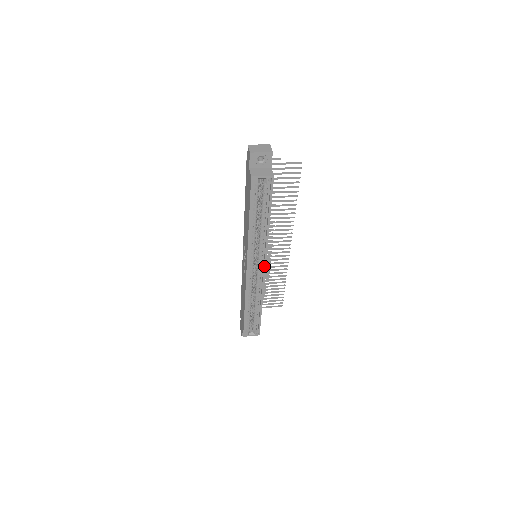
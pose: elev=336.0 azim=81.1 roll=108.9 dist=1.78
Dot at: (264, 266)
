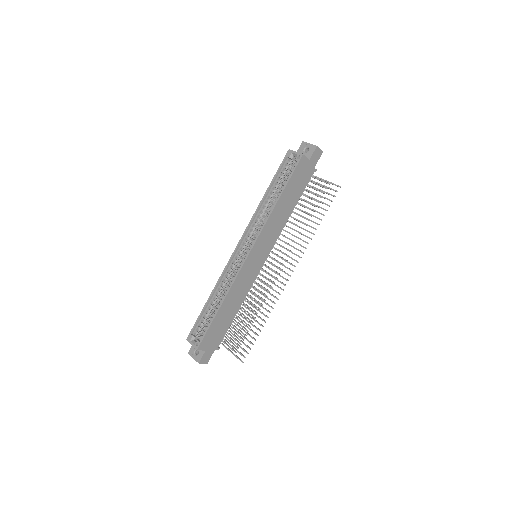
Dot at: (250, 250)
